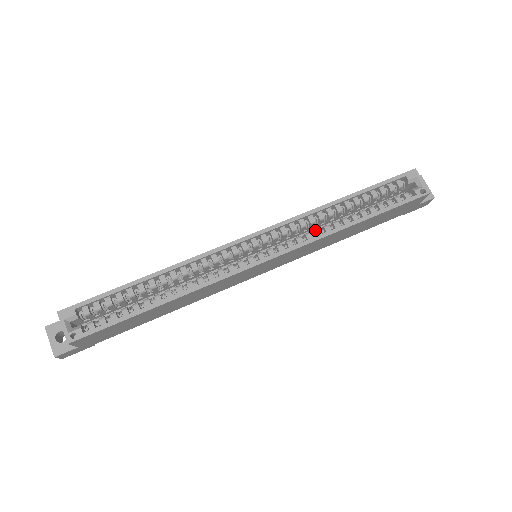
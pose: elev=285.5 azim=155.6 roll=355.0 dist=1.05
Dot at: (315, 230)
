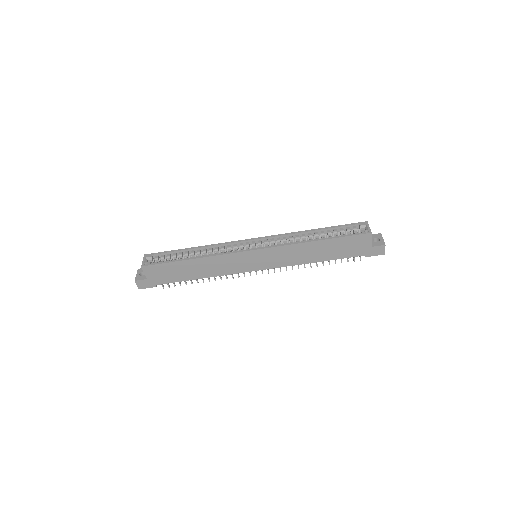
Dot at: (290, 242)
